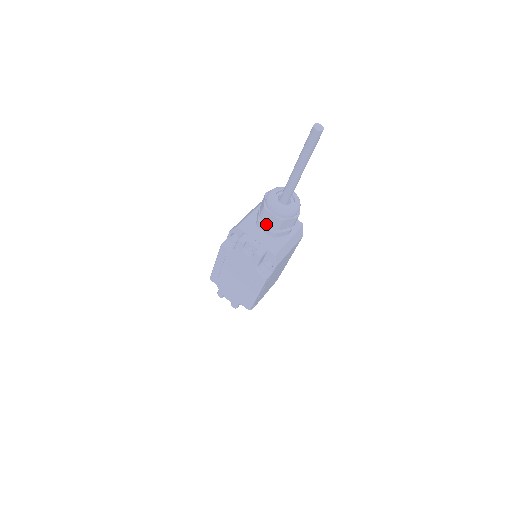
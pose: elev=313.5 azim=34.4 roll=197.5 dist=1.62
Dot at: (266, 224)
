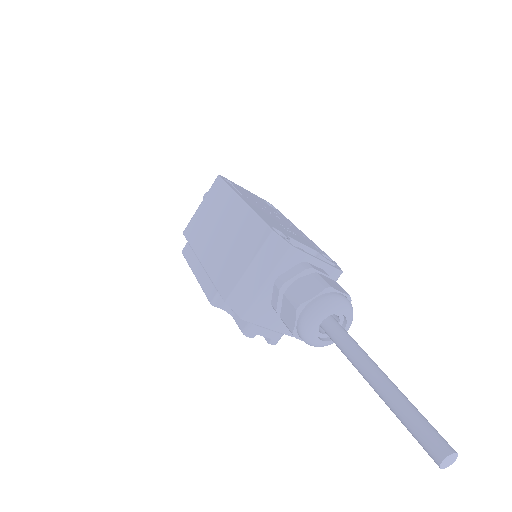
Dot at: occluded
